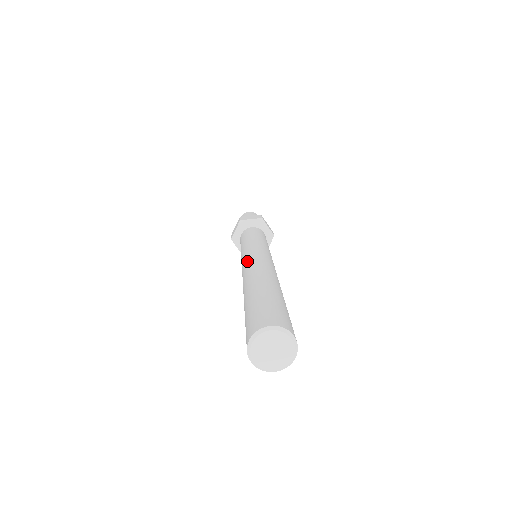
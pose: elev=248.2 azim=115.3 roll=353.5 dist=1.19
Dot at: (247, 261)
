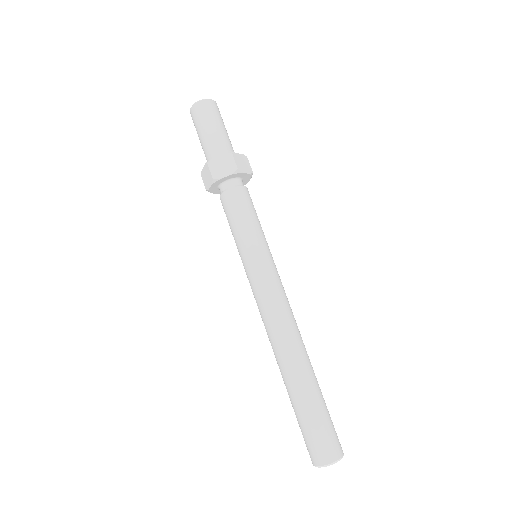
Dot at: (279, 307)
